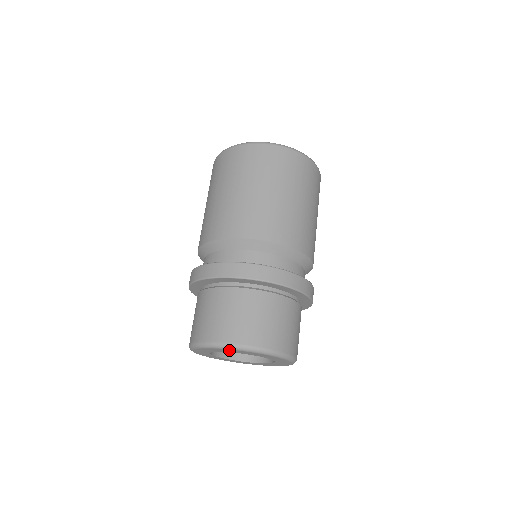
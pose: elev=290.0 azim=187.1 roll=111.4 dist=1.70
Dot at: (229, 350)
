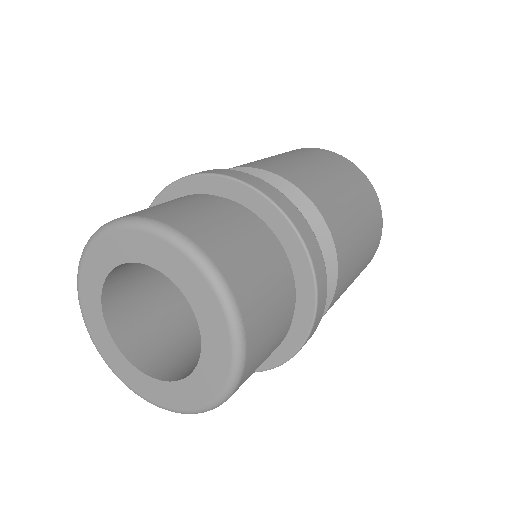
Dot at: (116, 240)
